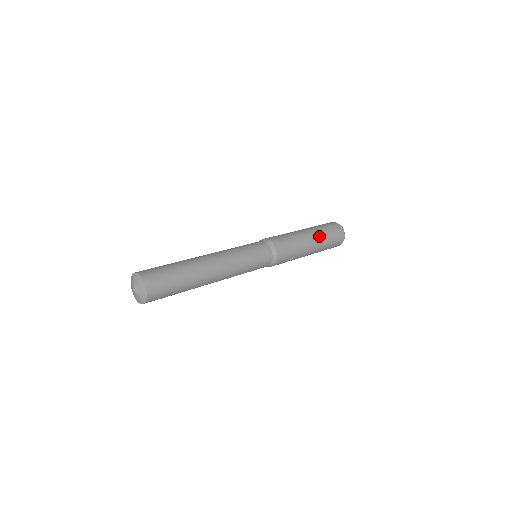
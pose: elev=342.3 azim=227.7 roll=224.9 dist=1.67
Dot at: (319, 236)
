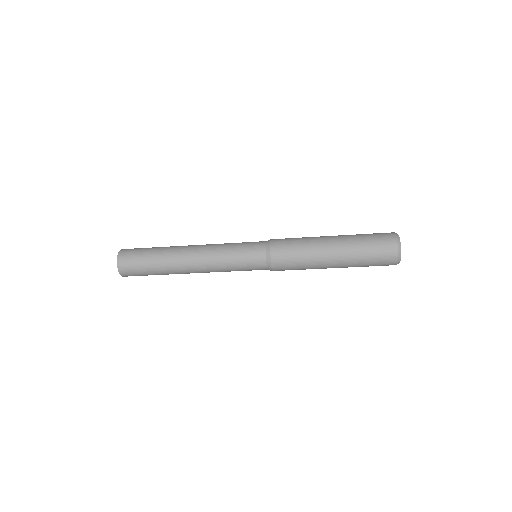
Dot at: occluded
